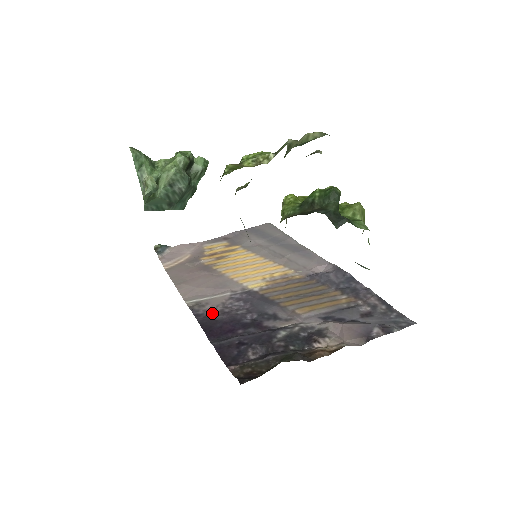
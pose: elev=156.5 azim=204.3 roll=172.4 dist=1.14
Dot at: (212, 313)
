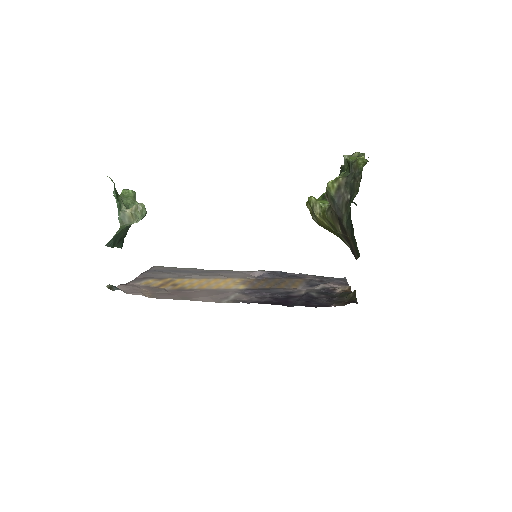
Dot at: (256, 300)
